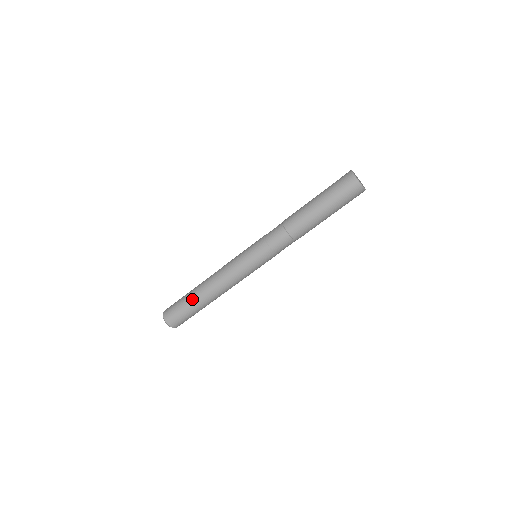
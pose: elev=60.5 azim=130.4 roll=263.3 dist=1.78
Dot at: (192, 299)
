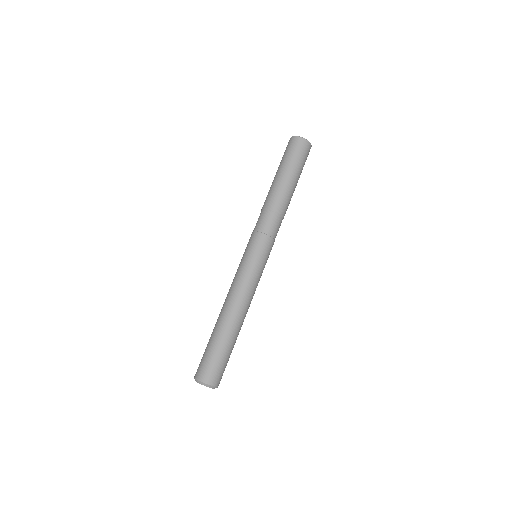
Dot at: (226, 338)
